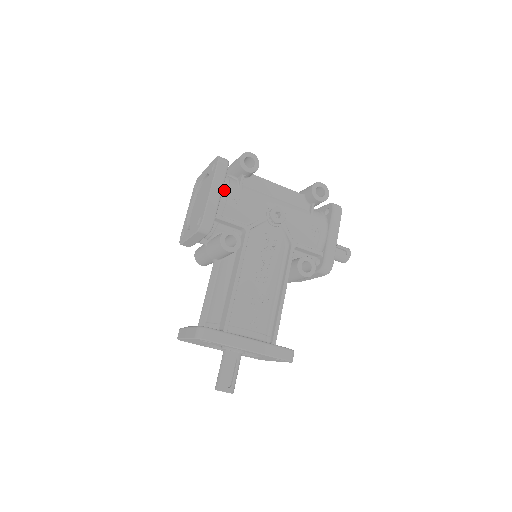
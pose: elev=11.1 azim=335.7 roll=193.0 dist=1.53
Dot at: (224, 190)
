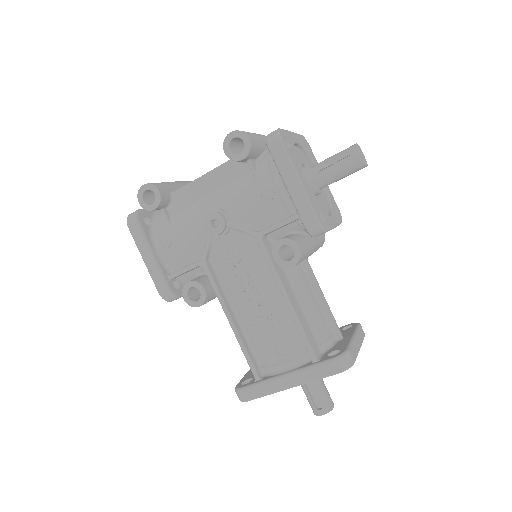
Dot at: (156, 245)
